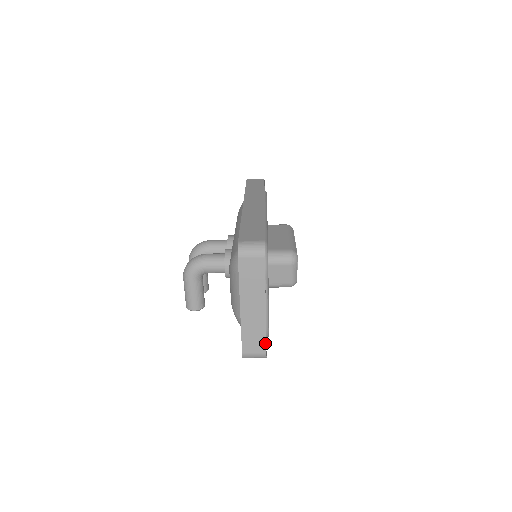
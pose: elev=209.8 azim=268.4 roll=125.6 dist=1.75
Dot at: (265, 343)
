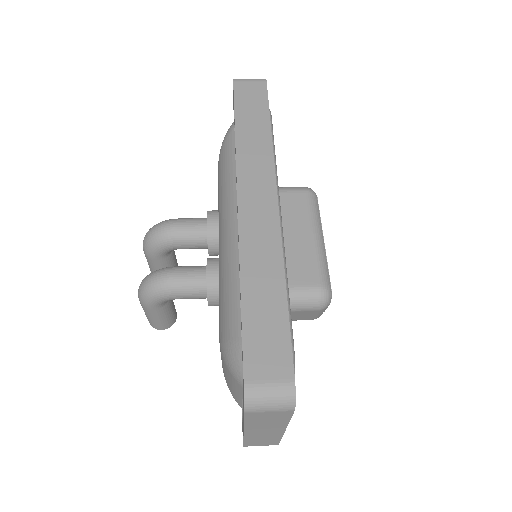
Dot at: (278, 442)
